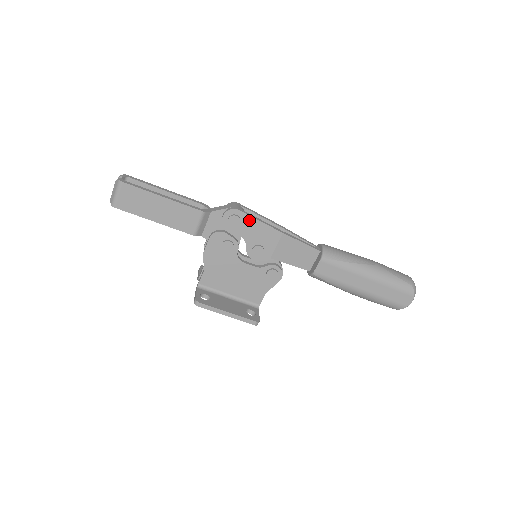
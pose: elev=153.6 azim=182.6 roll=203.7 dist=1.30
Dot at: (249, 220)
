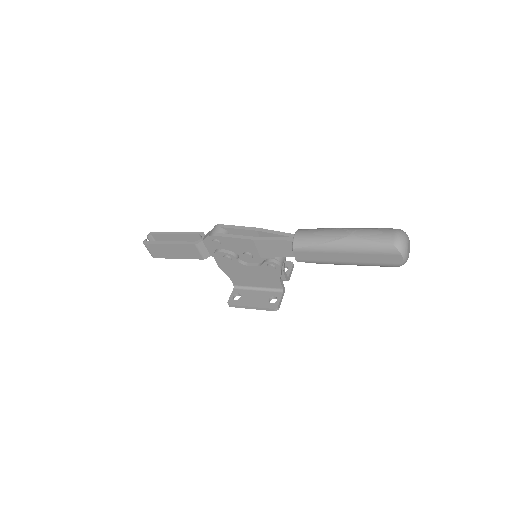
Dot at: (225, 239)
